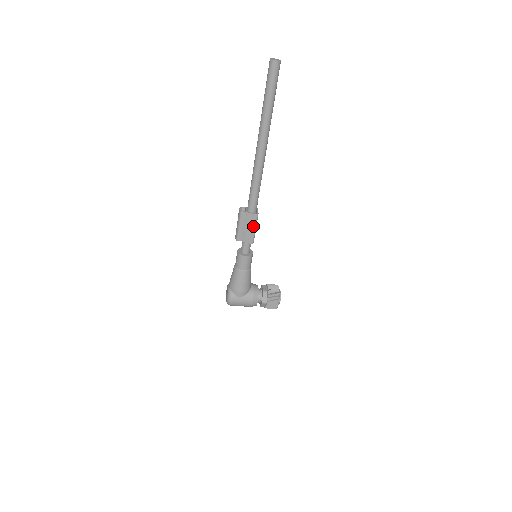
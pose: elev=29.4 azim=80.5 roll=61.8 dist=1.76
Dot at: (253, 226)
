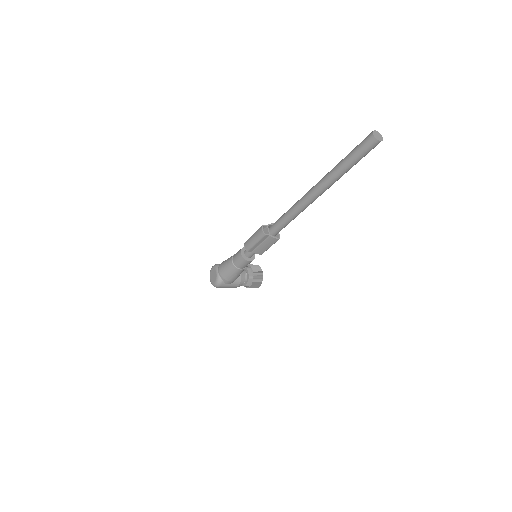
Dot at: (270, 245)
